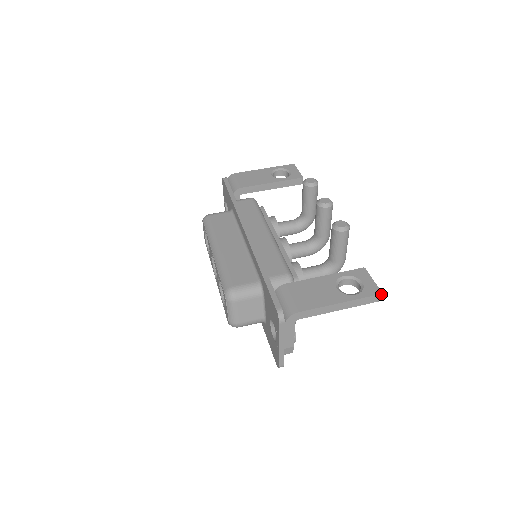
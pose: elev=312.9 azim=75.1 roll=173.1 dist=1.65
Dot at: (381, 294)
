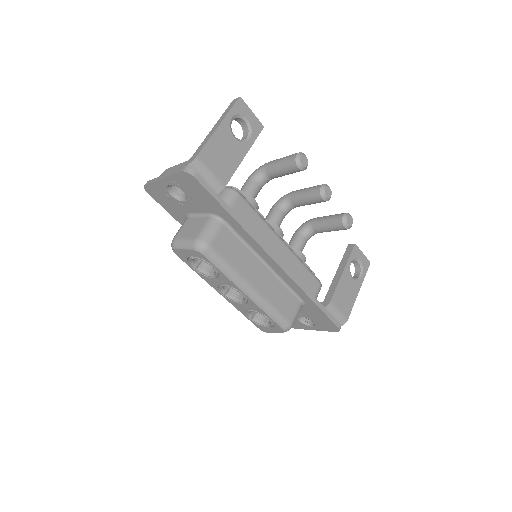
Dot at: occluded
